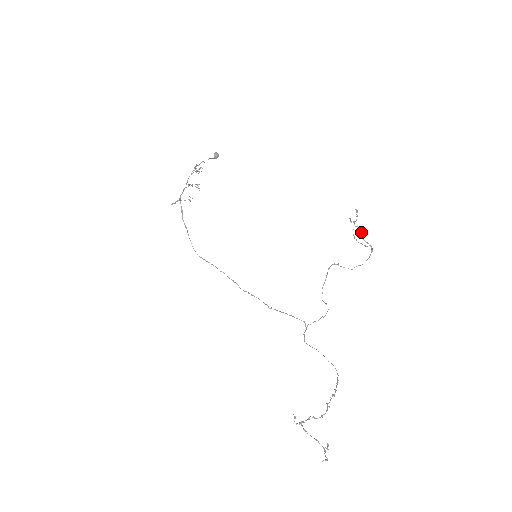
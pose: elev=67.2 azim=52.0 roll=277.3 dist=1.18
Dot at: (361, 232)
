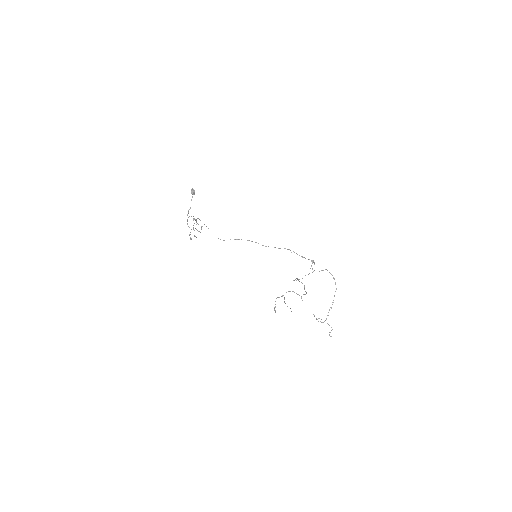
Dot at: occluded
